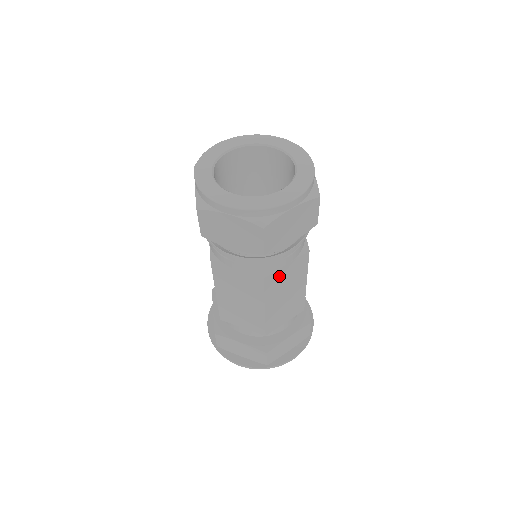
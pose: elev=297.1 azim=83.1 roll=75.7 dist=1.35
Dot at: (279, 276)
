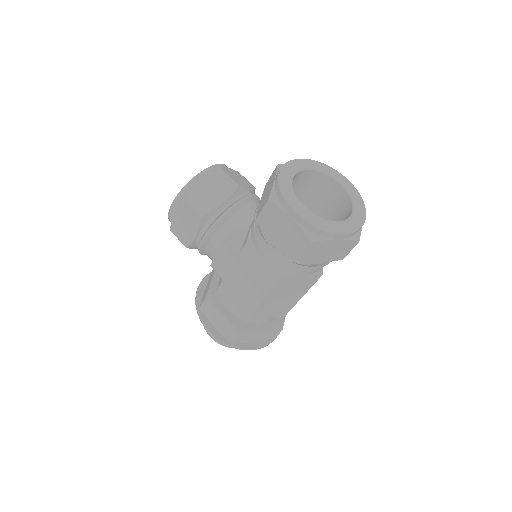
Dot at: occluded
